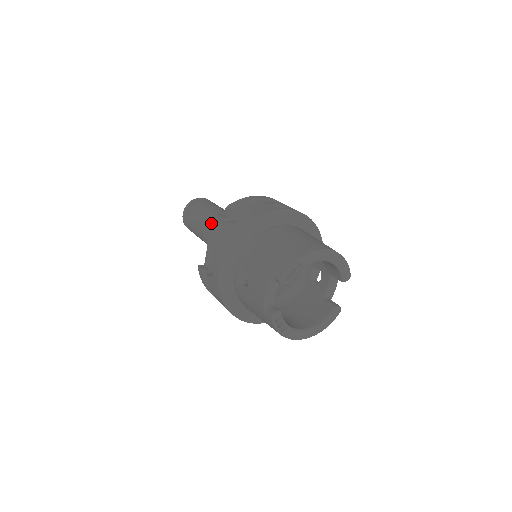
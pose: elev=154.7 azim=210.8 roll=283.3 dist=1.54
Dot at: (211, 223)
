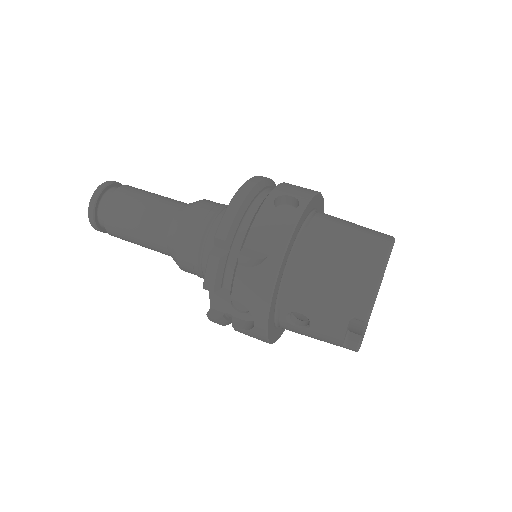
Dot at: (209, 270)
